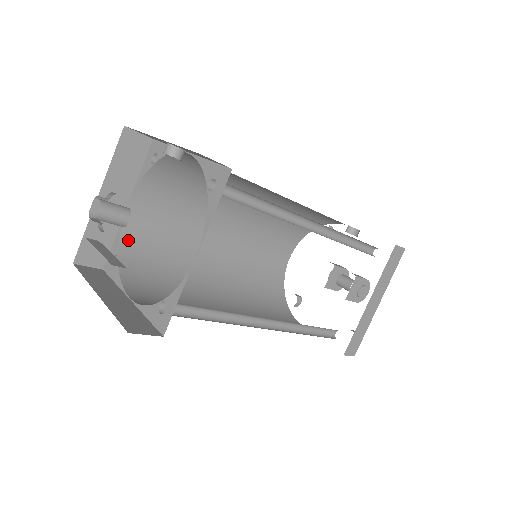
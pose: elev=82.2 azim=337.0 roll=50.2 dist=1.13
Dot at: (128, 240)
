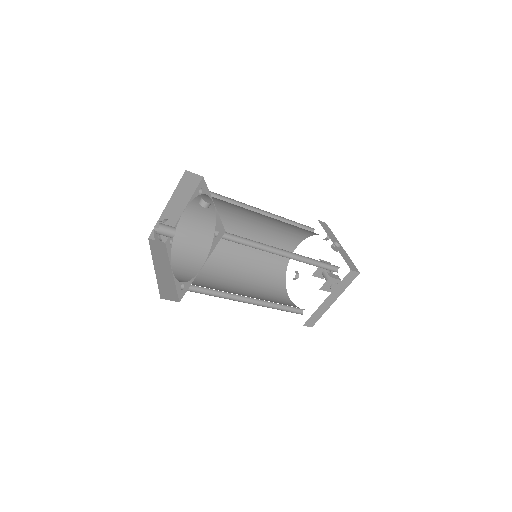
Dot at: (181, 231)
